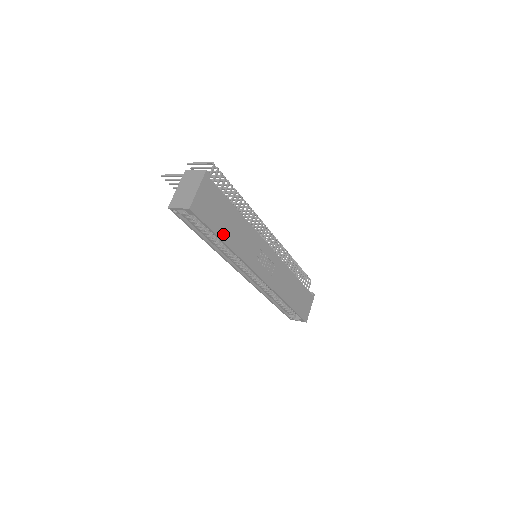
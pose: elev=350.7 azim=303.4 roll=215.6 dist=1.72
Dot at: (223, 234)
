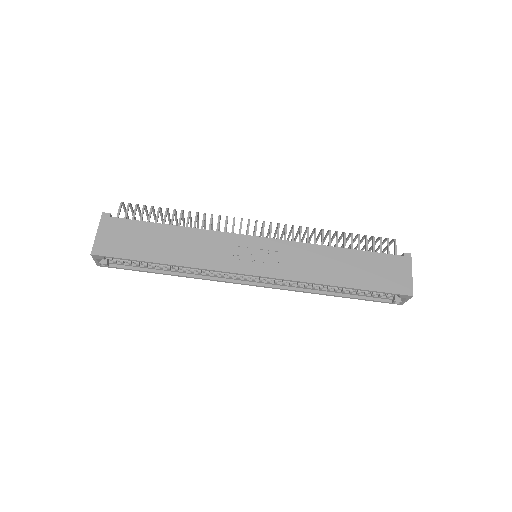
Dot at: (156, 256)
